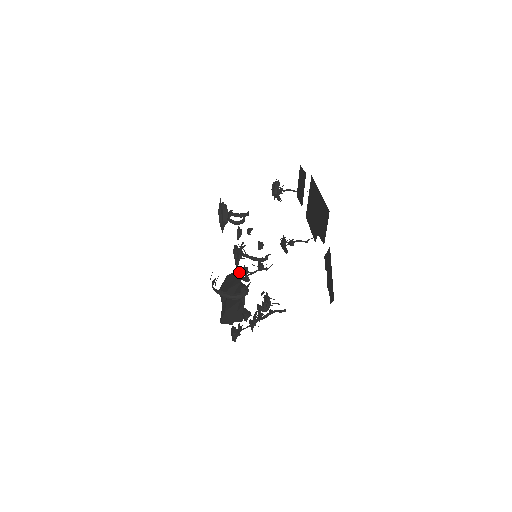
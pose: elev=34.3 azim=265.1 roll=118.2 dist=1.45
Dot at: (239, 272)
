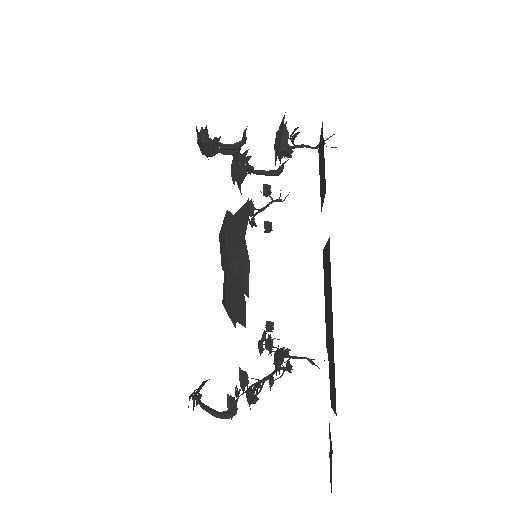
Dot at: (242, 207)
